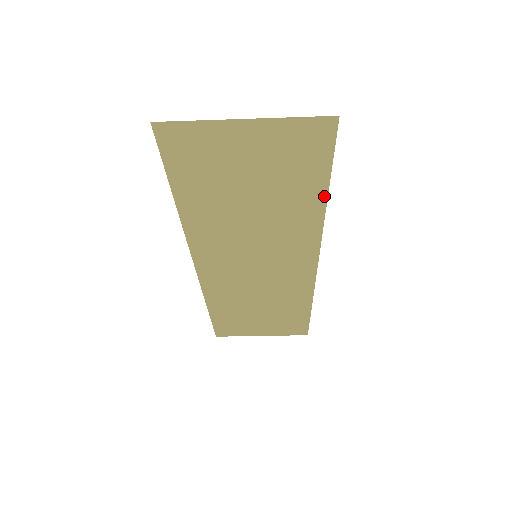
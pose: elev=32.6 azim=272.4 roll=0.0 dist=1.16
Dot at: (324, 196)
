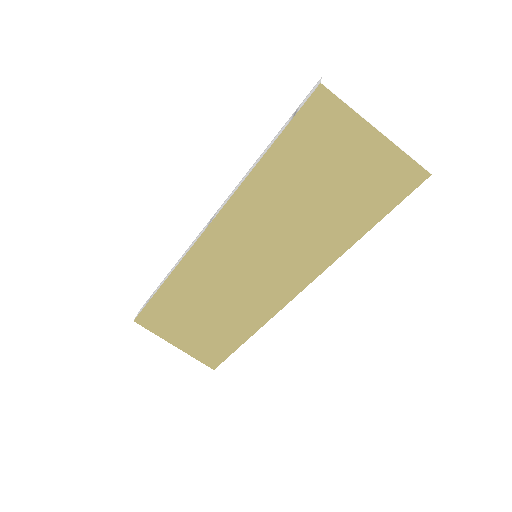
Dot at: (364, 231)
